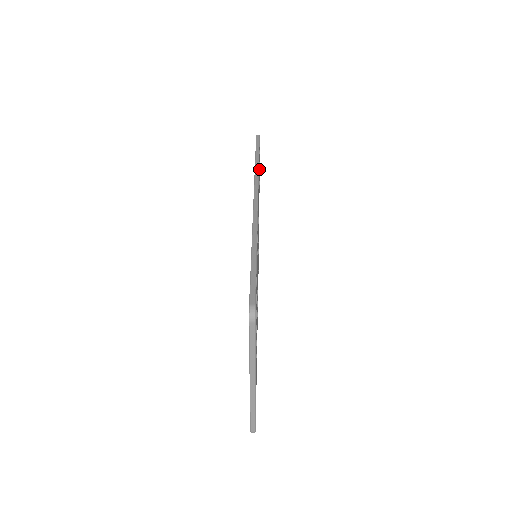
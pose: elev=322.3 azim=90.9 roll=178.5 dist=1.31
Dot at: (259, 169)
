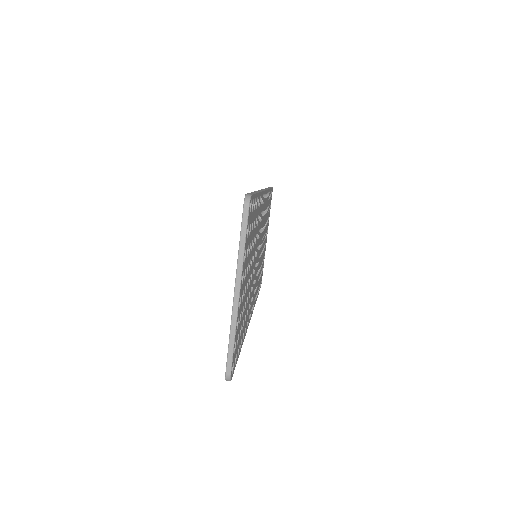
Dot at: occluded
